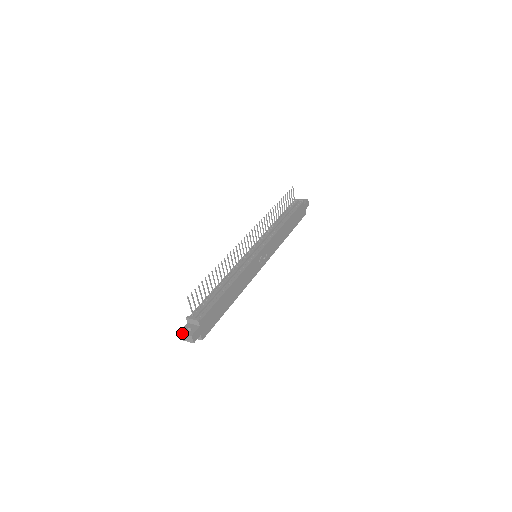
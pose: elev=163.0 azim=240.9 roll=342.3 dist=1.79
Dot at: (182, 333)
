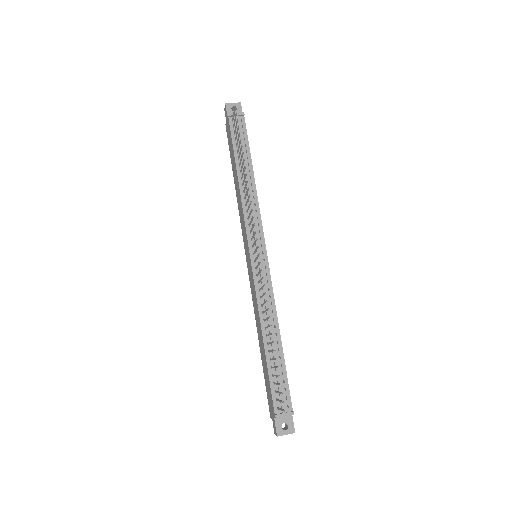
Dot at: occluded
